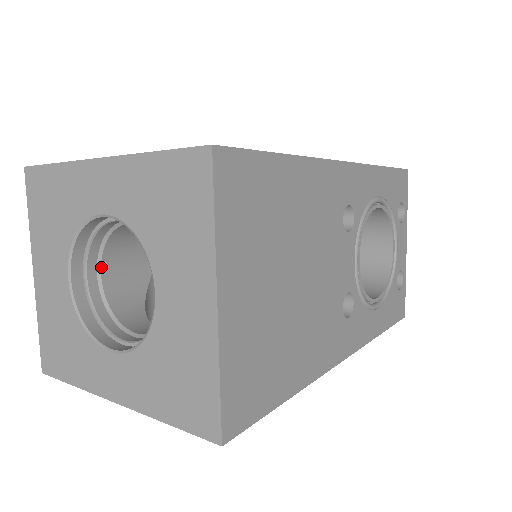
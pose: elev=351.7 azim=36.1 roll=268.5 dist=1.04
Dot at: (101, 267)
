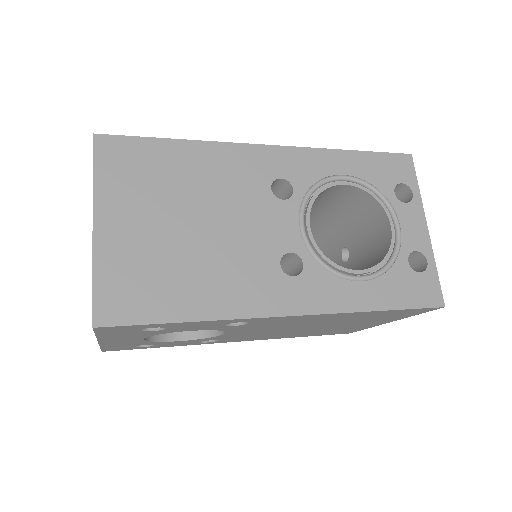
Dot at: occluded
